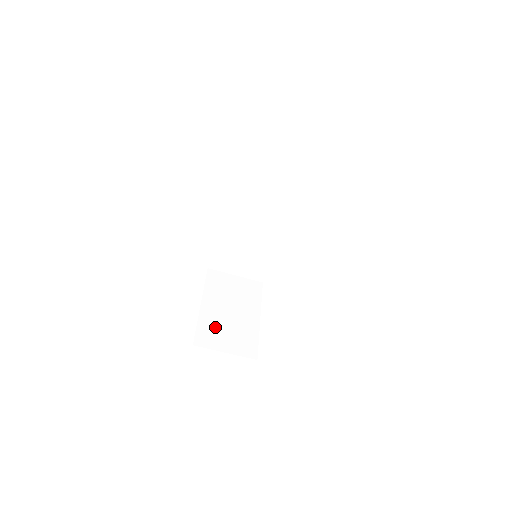
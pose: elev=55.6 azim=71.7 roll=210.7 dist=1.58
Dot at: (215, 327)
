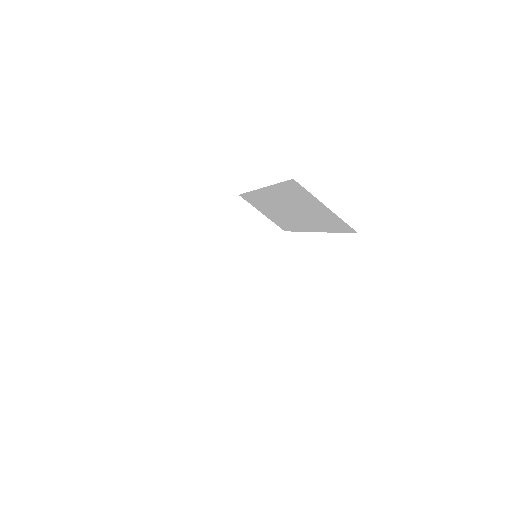
Dot at: (211, 261)
